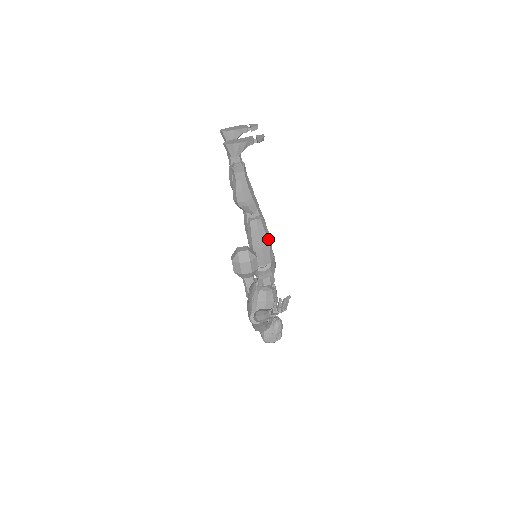
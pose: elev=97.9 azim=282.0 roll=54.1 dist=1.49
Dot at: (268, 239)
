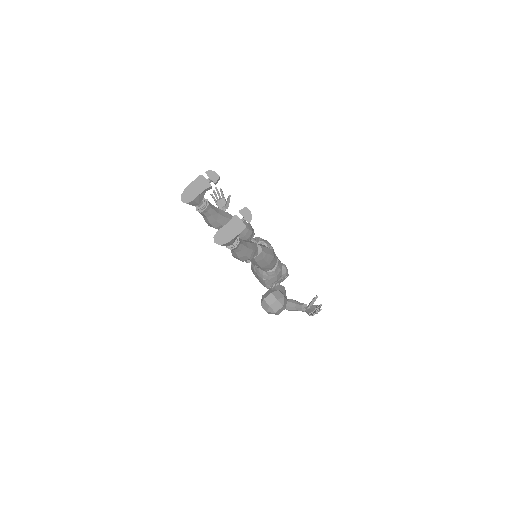
Dot at: (271, 255)
